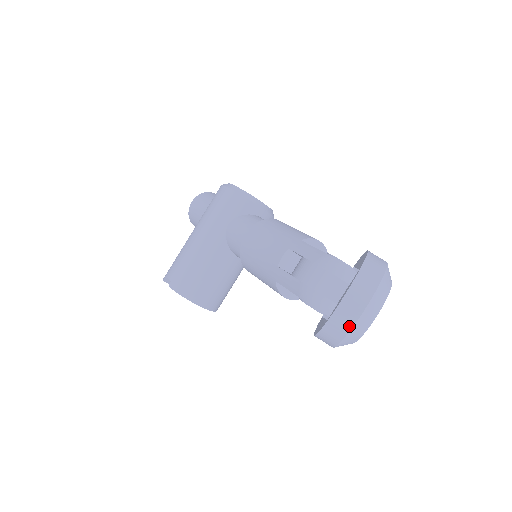
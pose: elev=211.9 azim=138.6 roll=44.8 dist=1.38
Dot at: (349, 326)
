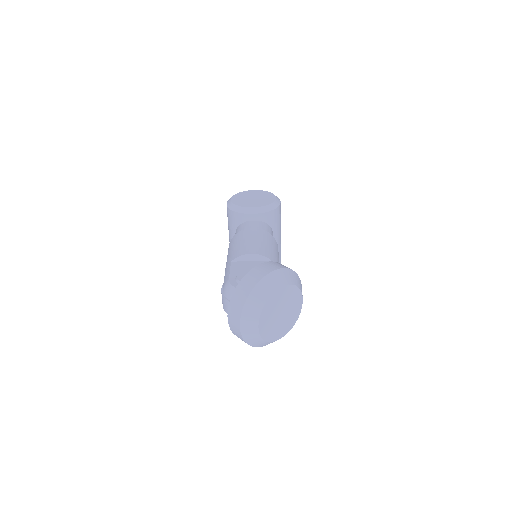
Dot at: occluded
